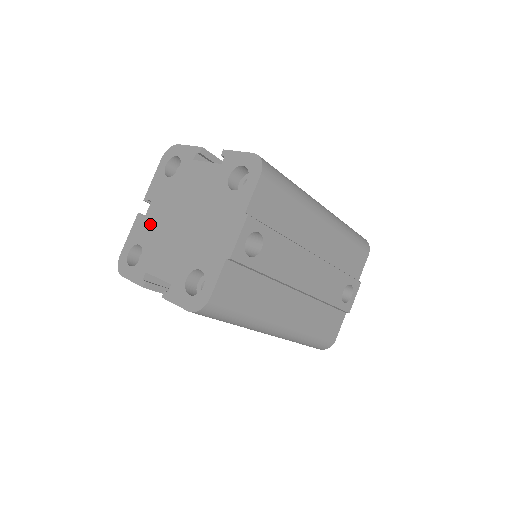
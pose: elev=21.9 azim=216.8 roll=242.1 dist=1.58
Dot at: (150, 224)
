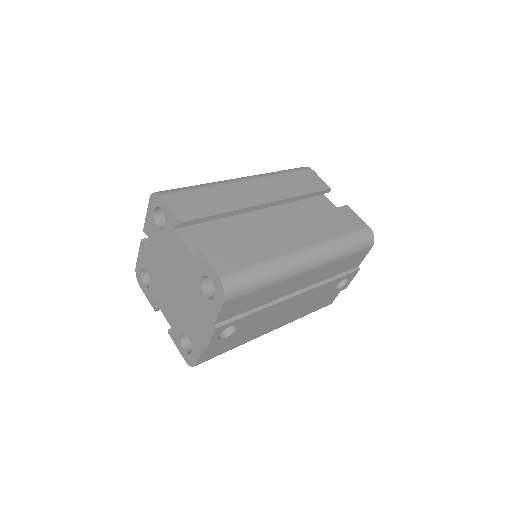
Dot at: (151, 261)
